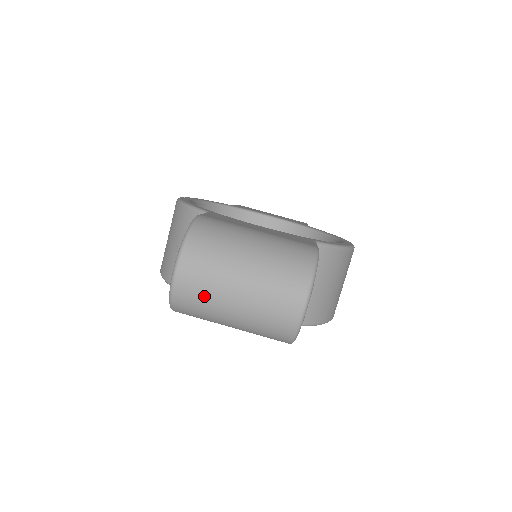
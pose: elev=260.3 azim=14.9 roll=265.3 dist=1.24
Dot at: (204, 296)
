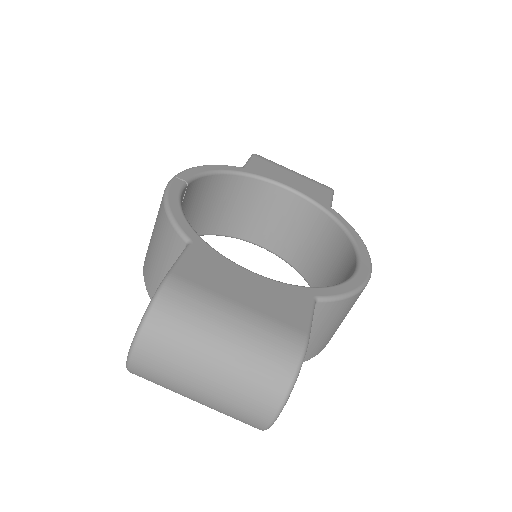
Dot at: (163, 382)
